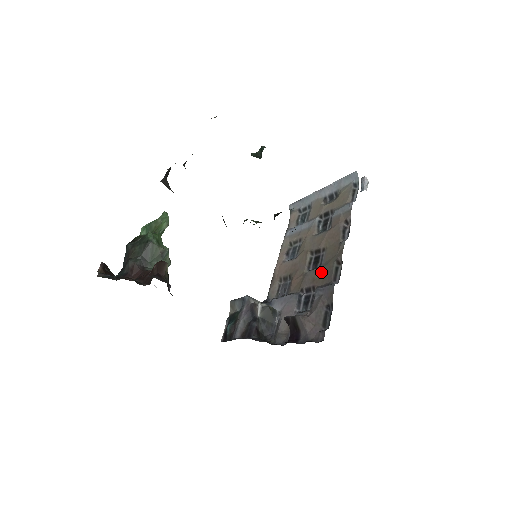
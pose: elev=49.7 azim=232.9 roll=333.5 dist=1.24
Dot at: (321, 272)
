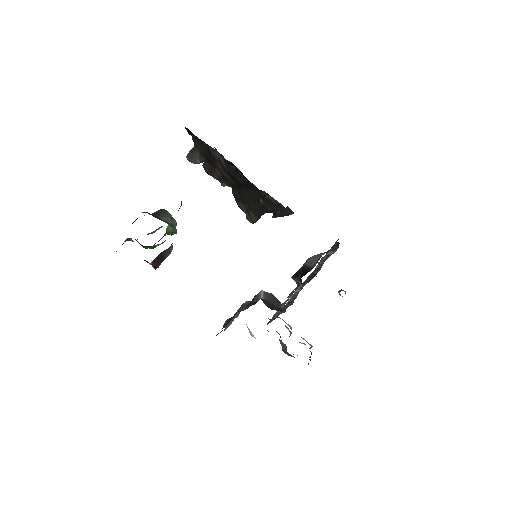
Dot at: occluded
